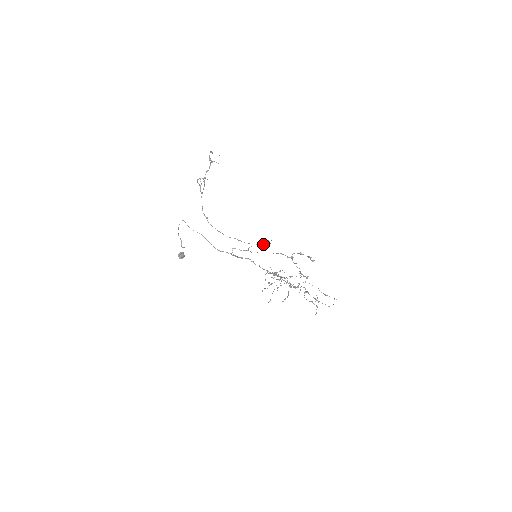
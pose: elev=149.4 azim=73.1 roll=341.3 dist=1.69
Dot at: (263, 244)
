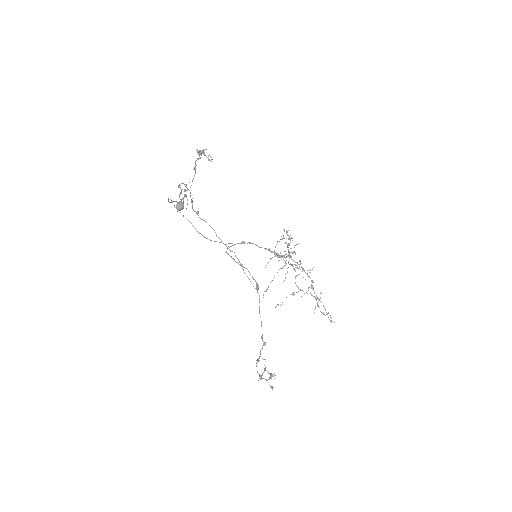
Dot at: occluded
